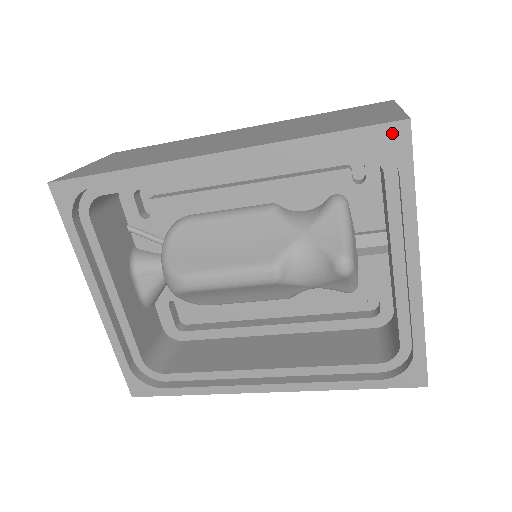
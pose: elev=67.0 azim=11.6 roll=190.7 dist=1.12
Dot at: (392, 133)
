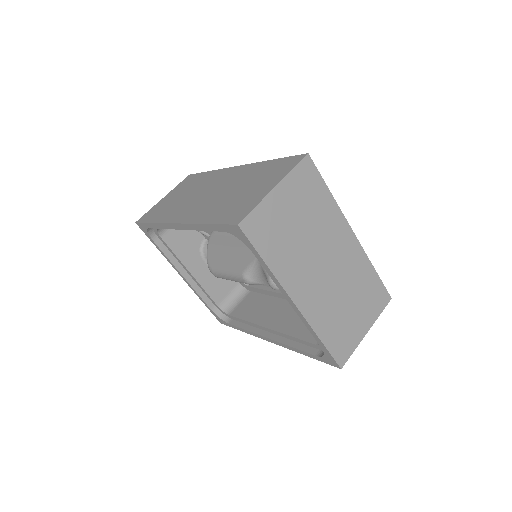
Dot at: (235, 230)
